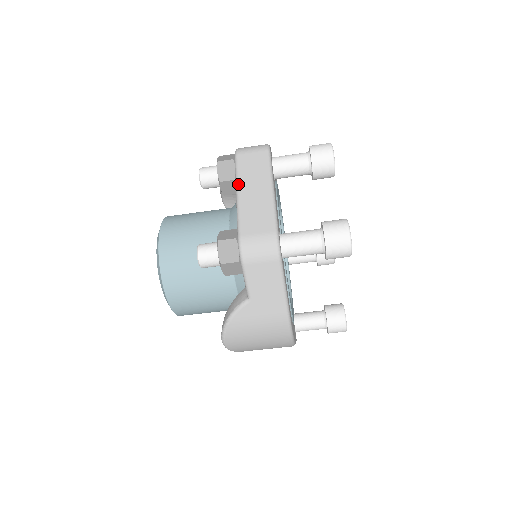
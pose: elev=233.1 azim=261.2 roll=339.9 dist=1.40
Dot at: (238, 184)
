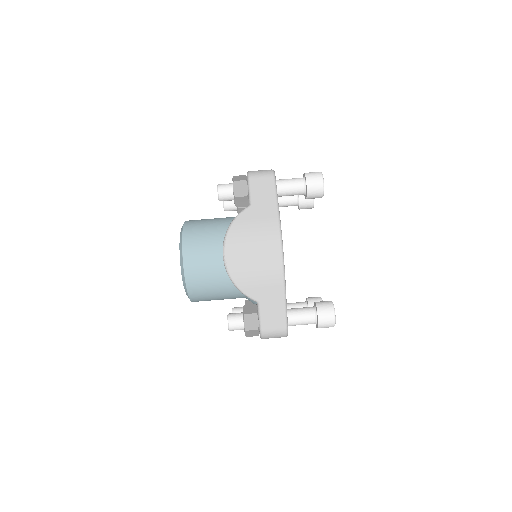
Dot at: occluded
